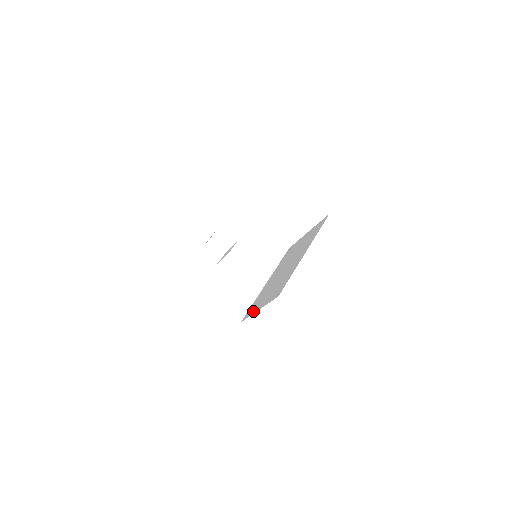
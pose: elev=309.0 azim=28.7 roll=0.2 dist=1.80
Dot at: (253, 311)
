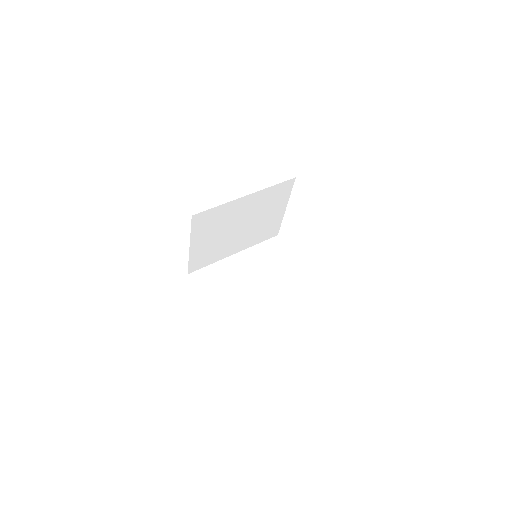
Dot at: occluded
